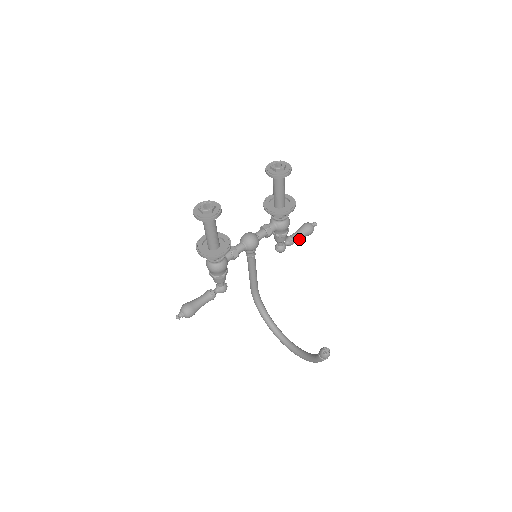
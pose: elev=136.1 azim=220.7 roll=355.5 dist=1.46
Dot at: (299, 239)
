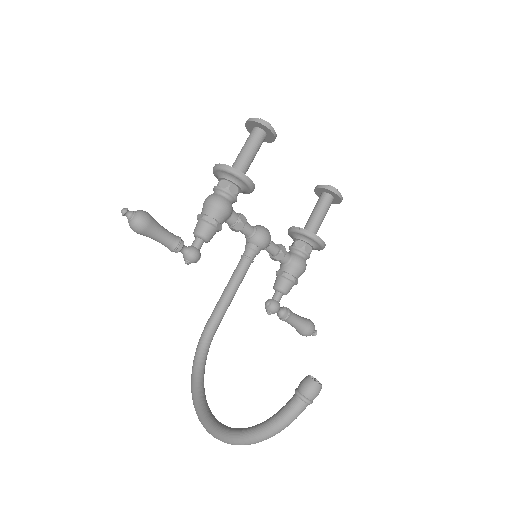
Dot at: (295, 322)
